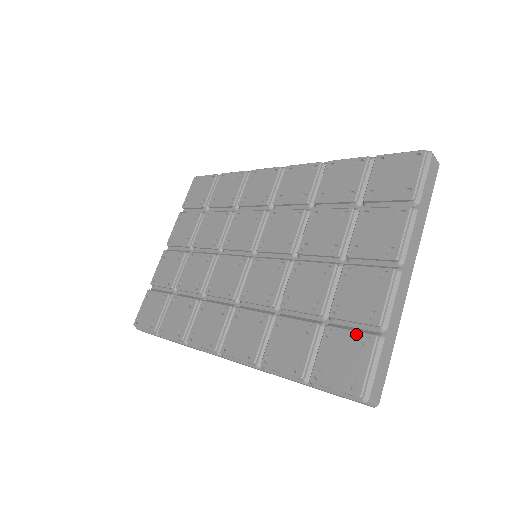
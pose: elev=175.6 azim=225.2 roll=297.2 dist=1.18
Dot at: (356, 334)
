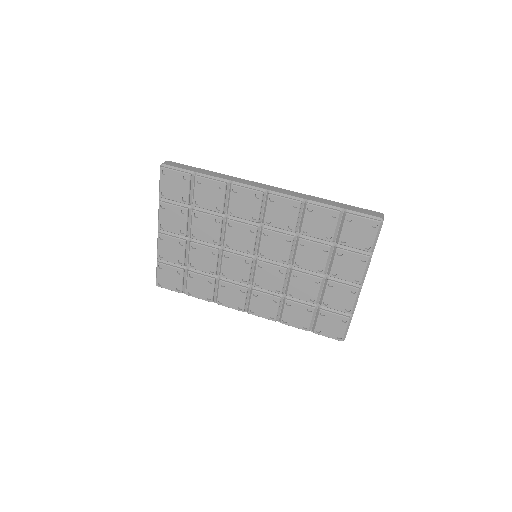
Dot at: (338, 317)
